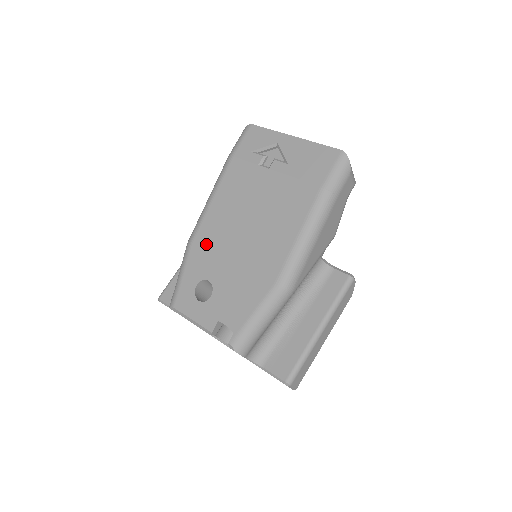
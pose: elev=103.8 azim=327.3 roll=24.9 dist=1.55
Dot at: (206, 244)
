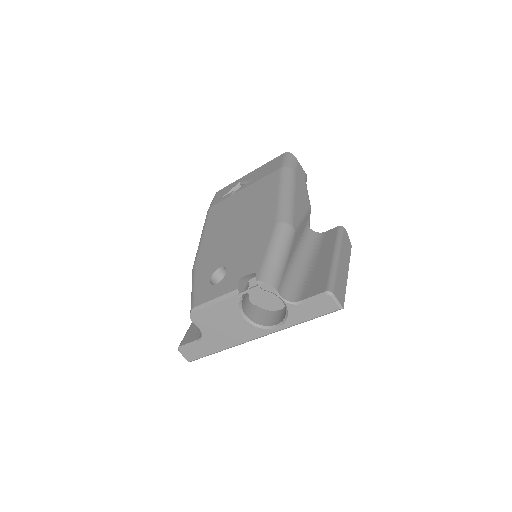
Dot at: (208, 254)
